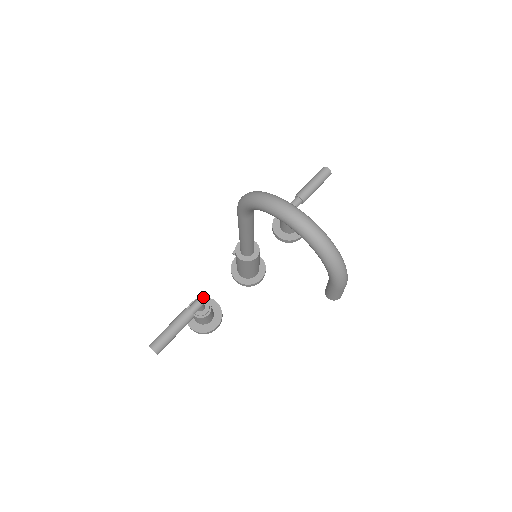
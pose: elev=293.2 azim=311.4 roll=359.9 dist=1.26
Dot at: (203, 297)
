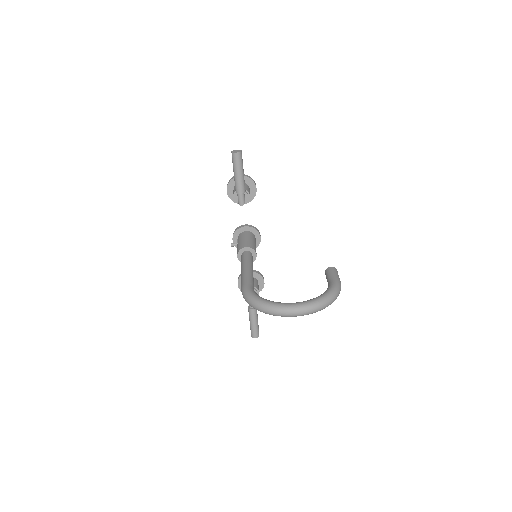
Dot at: (240, 276)
